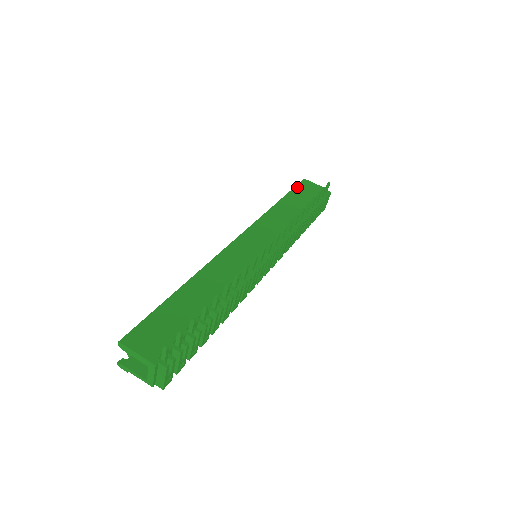
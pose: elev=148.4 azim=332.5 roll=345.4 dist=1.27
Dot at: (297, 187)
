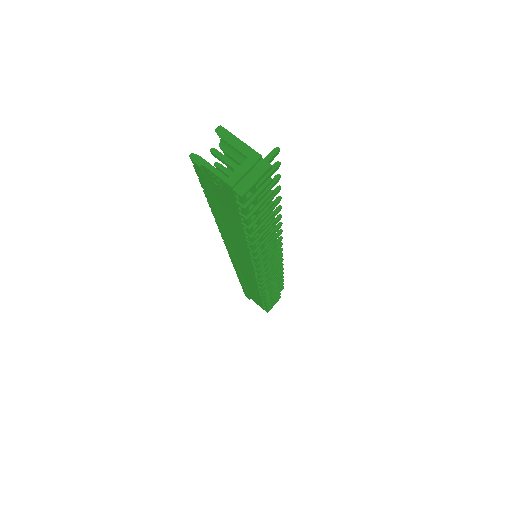
Dot at: occluded
